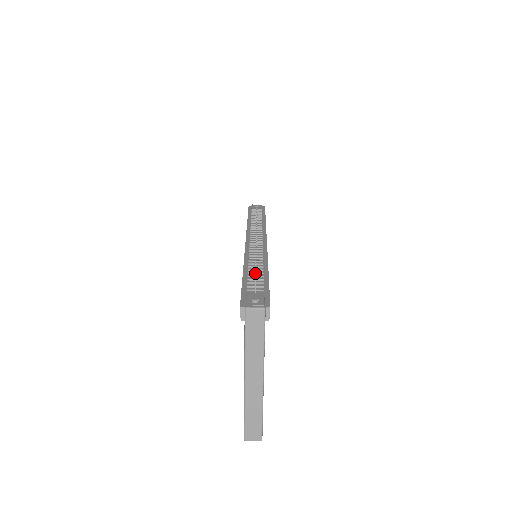
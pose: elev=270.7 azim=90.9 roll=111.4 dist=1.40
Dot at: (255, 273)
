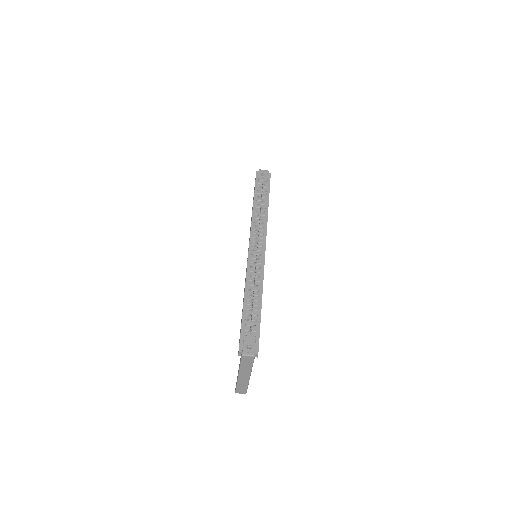
Dot at: (251, 323)
